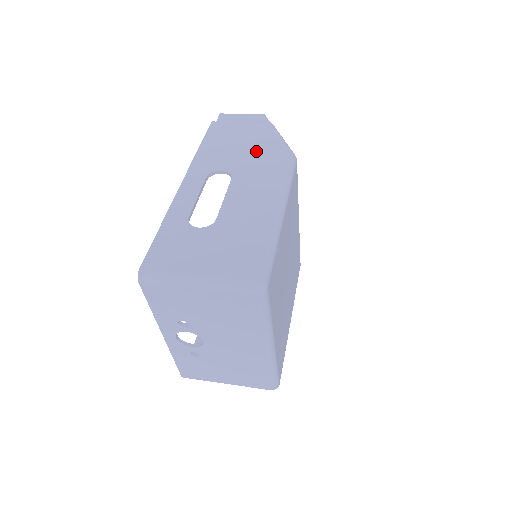
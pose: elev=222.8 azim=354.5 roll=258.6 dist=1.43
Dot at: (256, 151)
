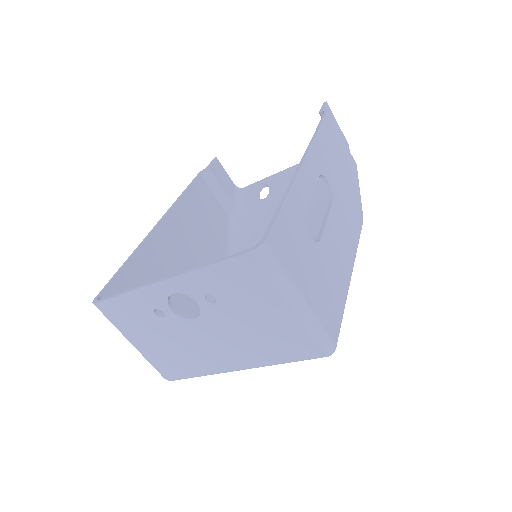
Dot at: (348, 188)
